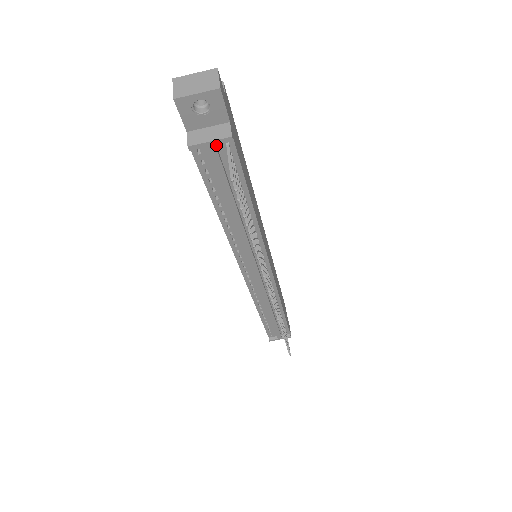
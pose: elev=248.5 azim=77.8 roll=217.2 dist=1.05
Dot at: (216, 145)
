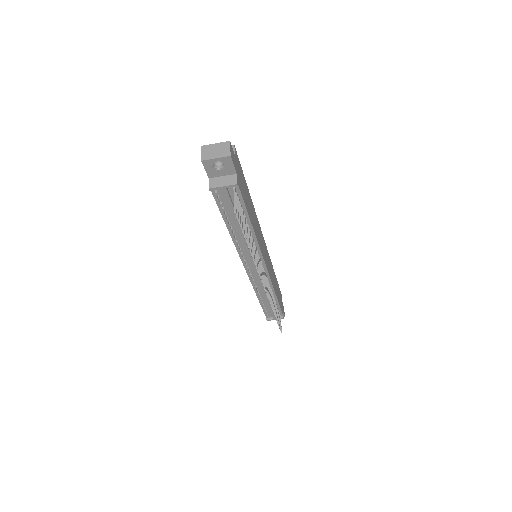
Dot at: (227, 188)
